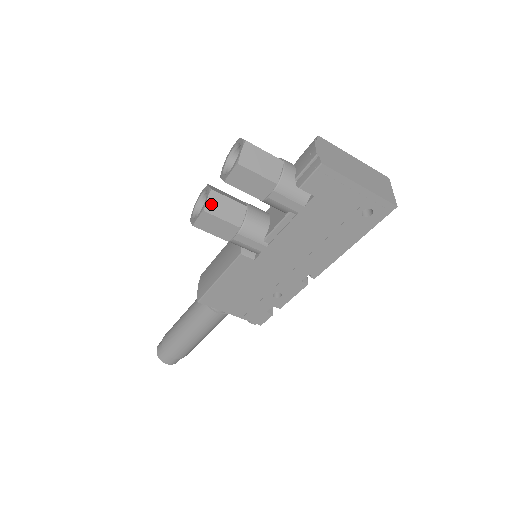
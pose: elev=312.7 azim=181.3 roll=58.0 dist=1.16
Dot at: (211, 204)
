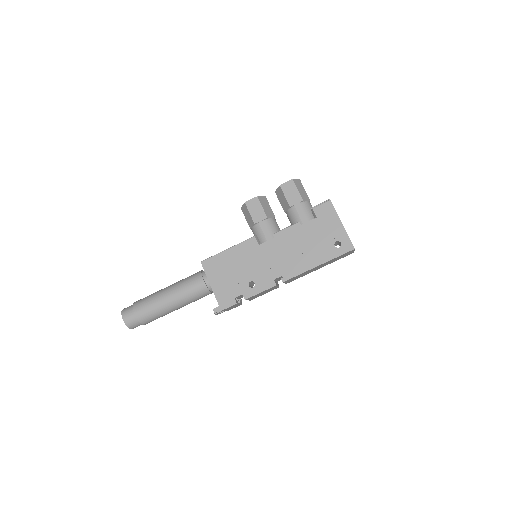
Dot at: (262, 199)
